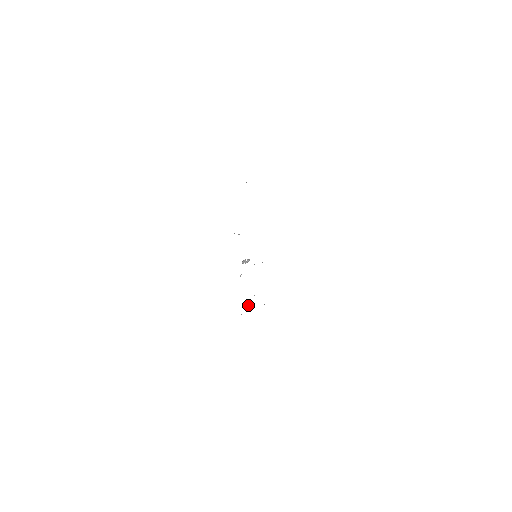
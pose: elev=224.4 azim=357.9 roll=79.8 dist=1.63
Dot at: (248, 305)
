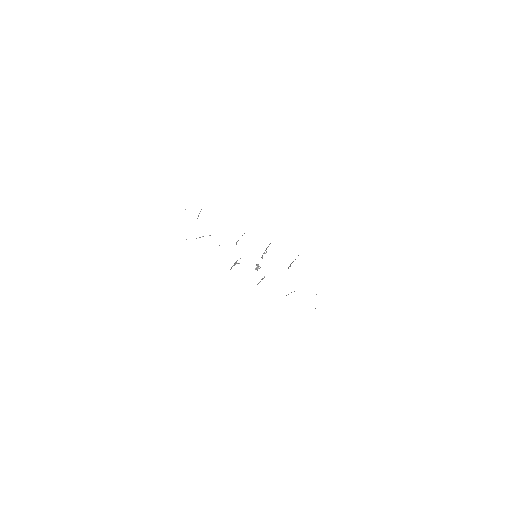
Dot at: occluded
